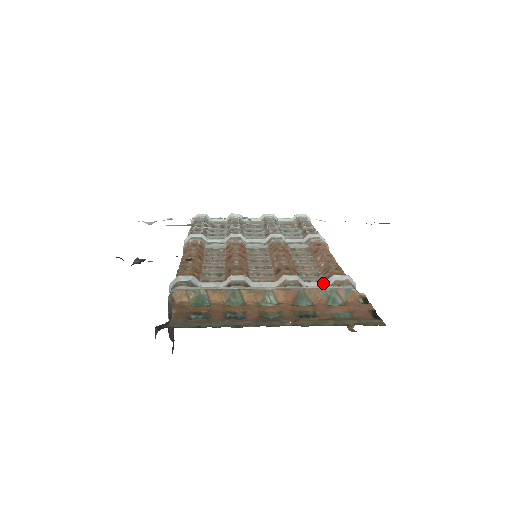
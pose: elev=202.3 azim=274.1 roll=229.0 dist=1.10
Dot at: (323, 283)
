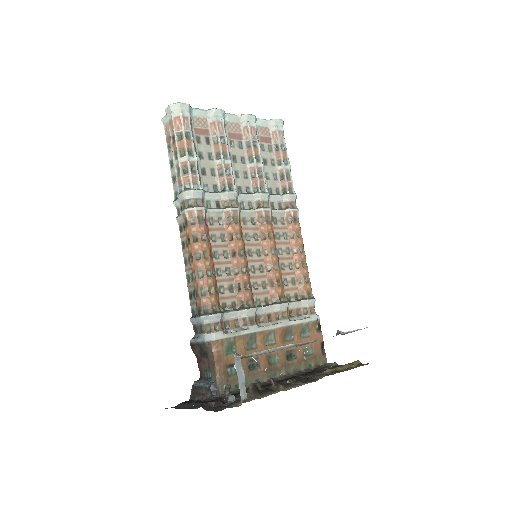
Dot at: (299, 303)
